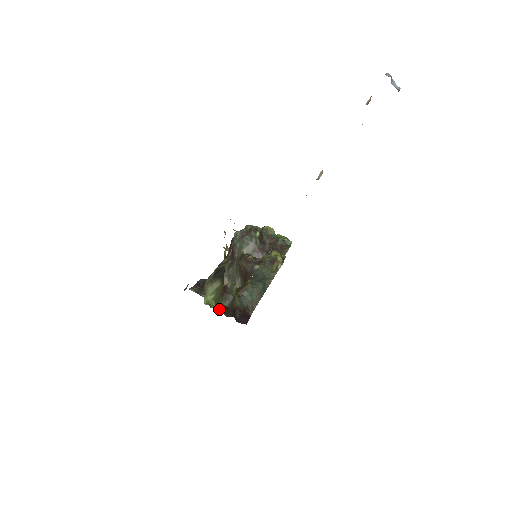
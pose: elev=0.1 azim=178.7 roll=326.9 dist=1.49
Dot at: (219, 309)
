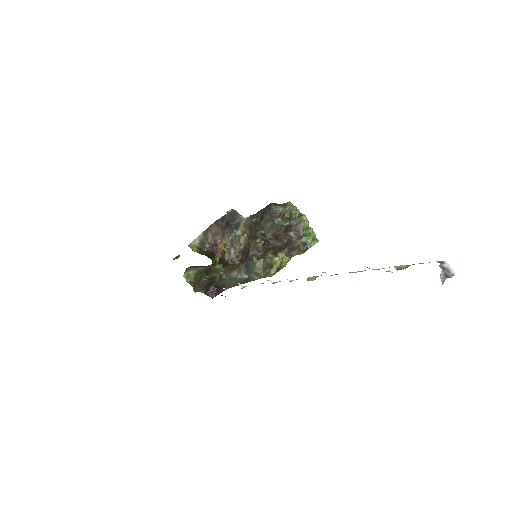
Dot at: (193, 284)
